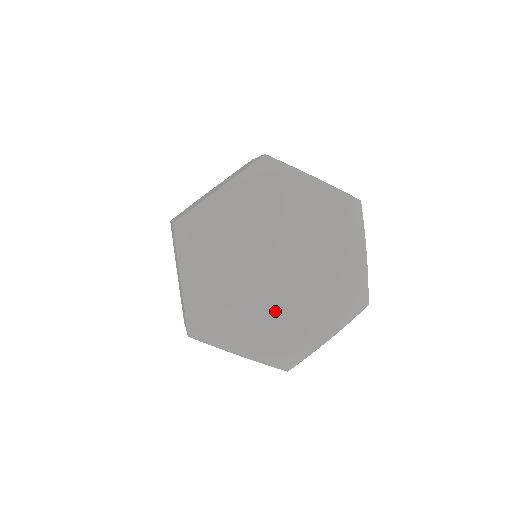
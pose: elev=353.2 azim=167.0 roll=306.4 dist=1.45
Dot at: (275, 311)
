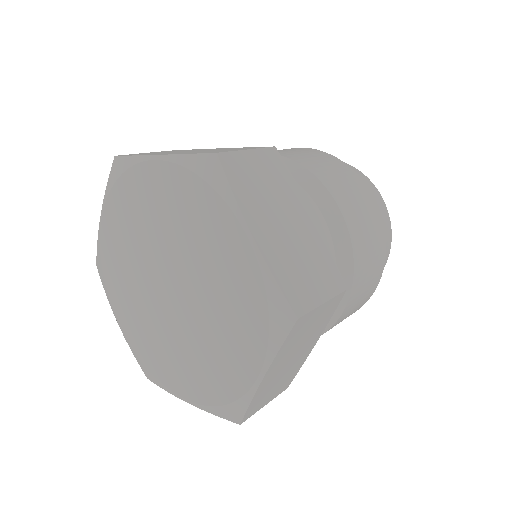
Dot at: (153, 322)
